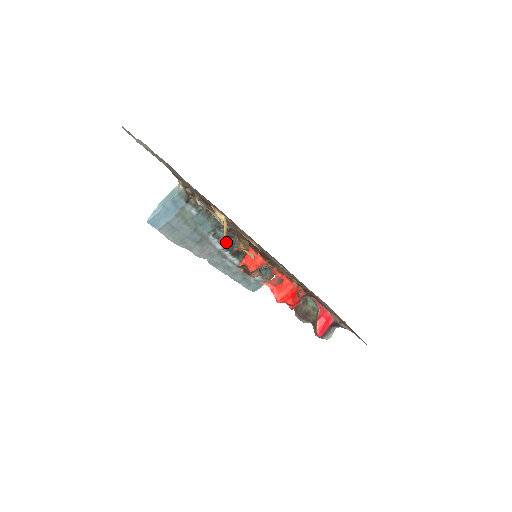
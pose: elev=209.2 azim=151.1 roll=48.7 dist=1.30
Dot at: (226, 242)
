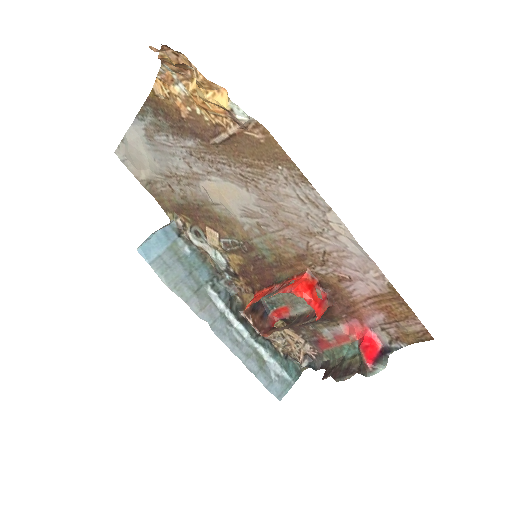
Dot at: (228, 300)
